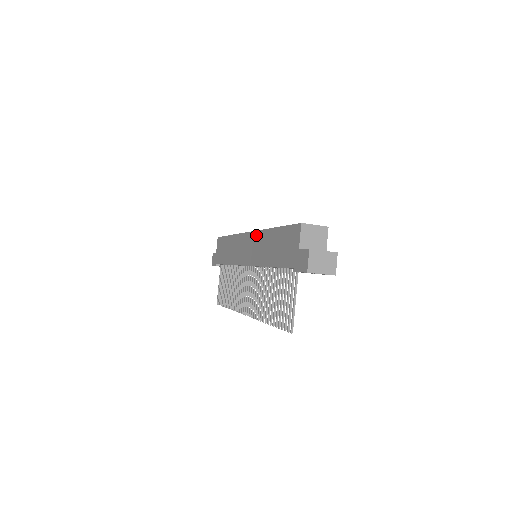
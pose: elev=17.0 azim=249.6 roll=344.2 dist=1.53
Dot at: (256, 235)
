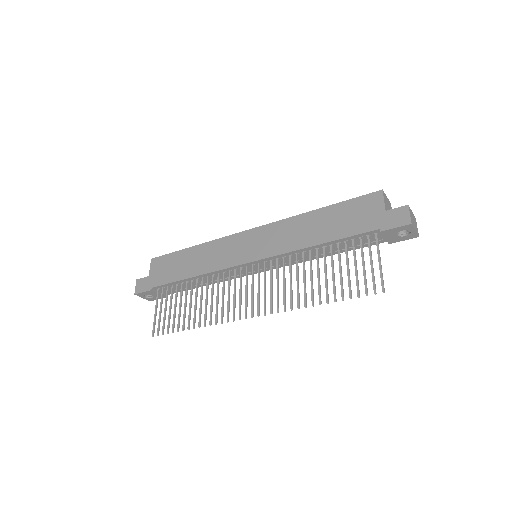
Dot at: (274, 226)
